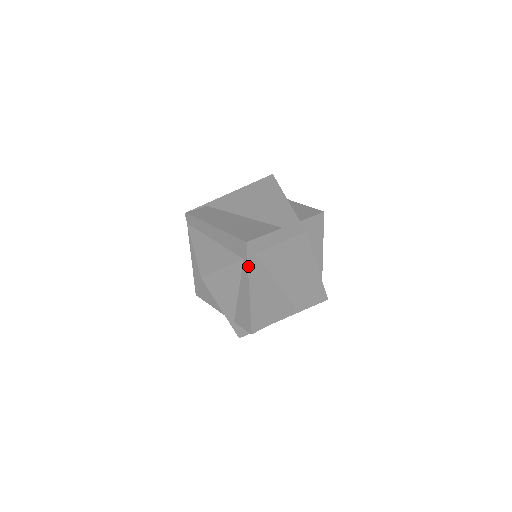
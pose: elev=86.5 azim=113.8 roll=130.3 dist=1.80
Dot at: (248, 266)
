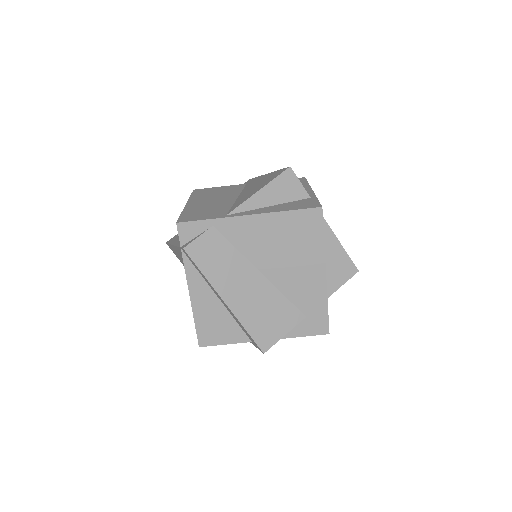
Dot at: (254, 345)
